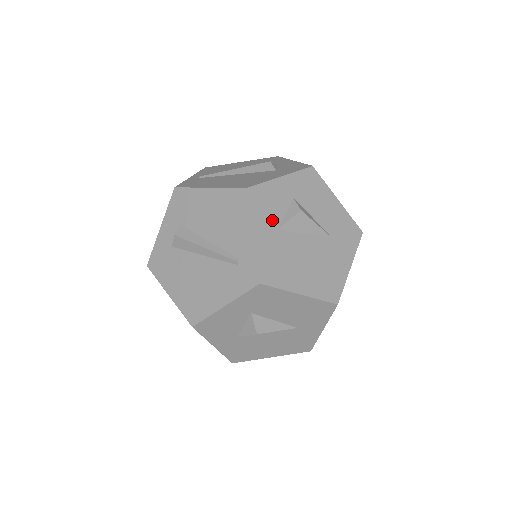
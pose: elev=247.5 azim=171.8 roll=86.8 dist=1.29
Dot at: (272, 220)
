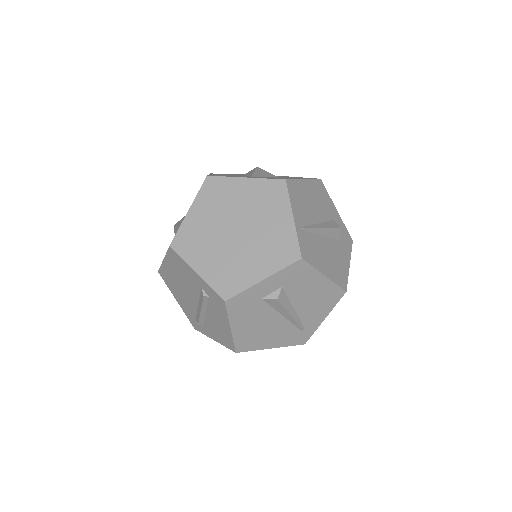
Dot at: occluded
